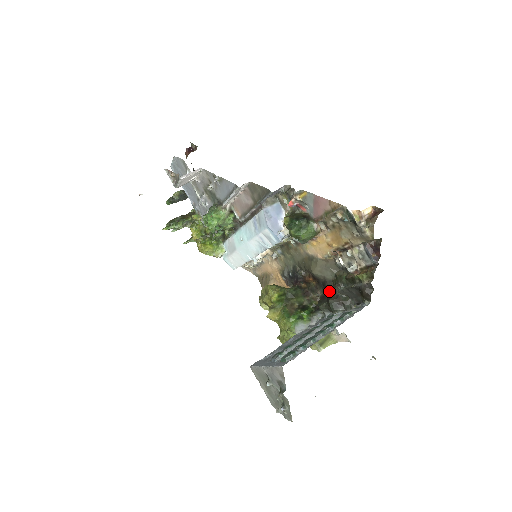
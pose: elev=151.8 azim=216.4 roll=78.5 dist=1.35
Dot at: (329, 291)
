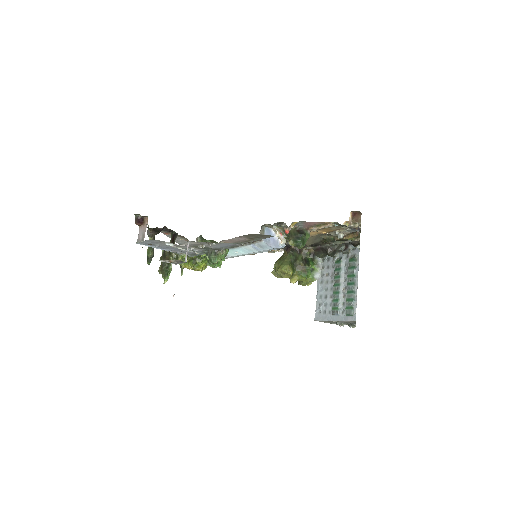
Dot at: (320, 246)
